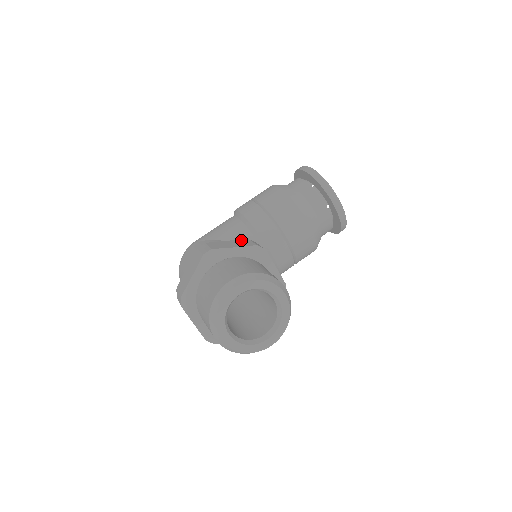
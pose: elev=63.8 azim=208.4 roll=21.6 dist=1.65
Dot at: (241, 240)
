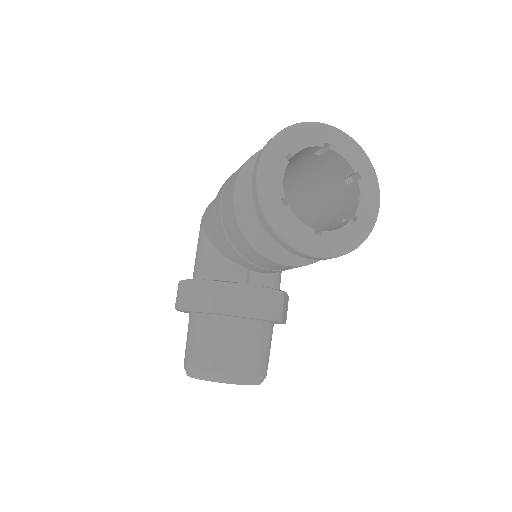
Dot at: (208, 284)
